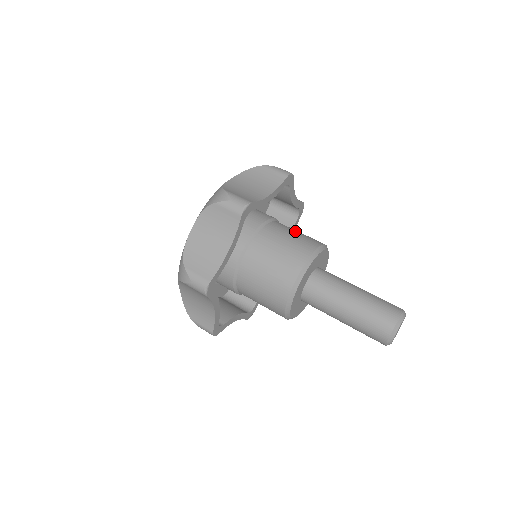
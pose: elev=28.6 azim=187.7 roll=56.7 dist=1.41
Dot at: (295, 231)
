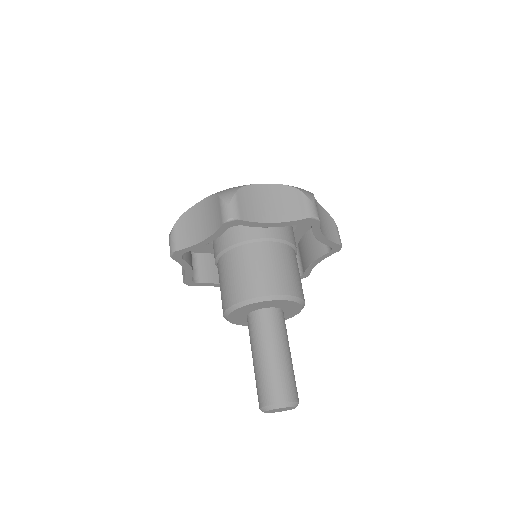
Dot at: (249, 267)
